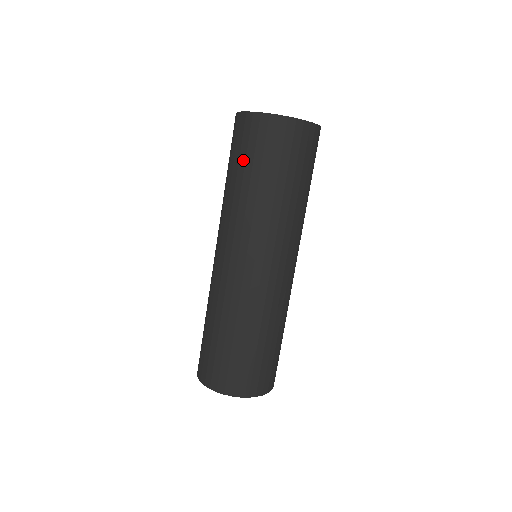
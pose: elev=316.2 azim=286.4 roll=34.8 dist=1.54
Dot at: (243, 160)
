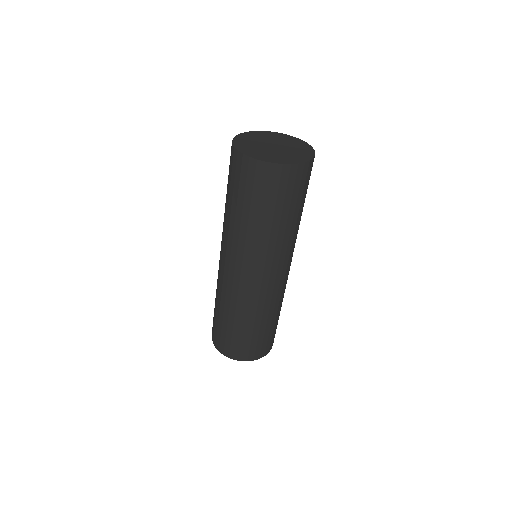
Dot at: (273, 205)
